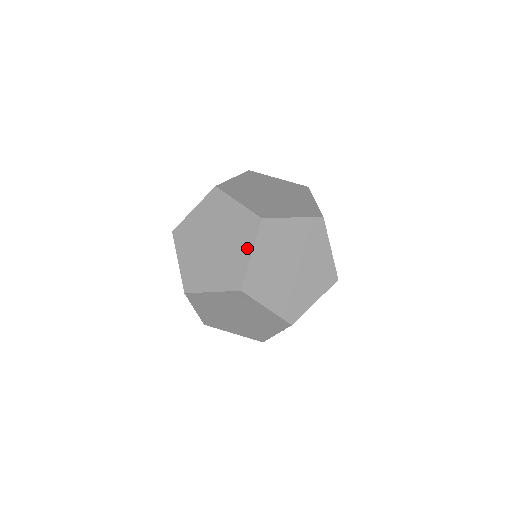
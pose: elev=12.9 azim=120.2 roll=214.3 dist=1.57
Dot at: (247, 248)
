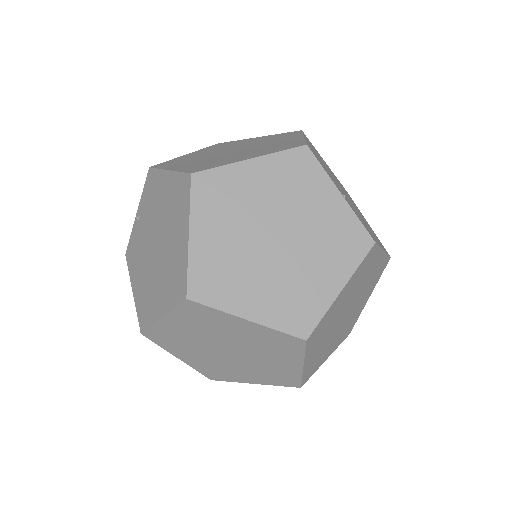
Dot at: (337, 277)
